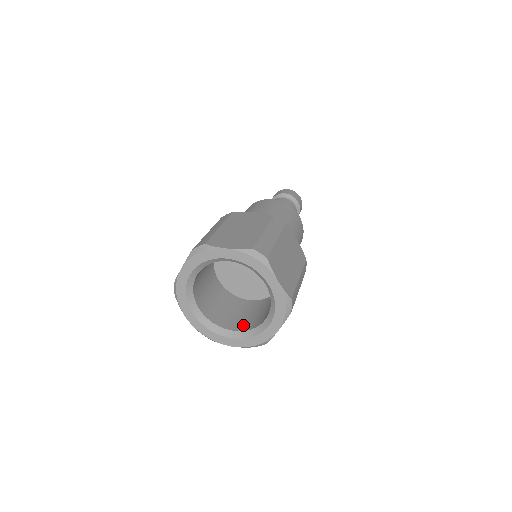
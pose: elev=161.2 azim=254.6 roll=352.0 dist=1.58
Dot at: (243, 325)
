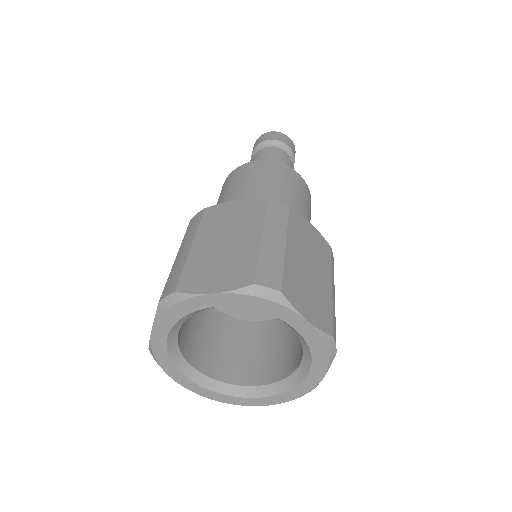
Dot at: (267, 372)
